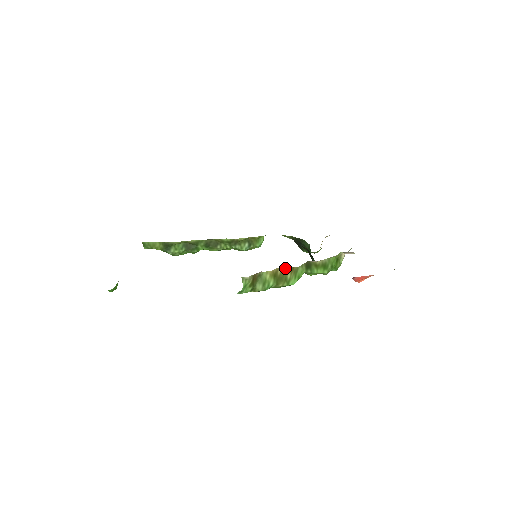
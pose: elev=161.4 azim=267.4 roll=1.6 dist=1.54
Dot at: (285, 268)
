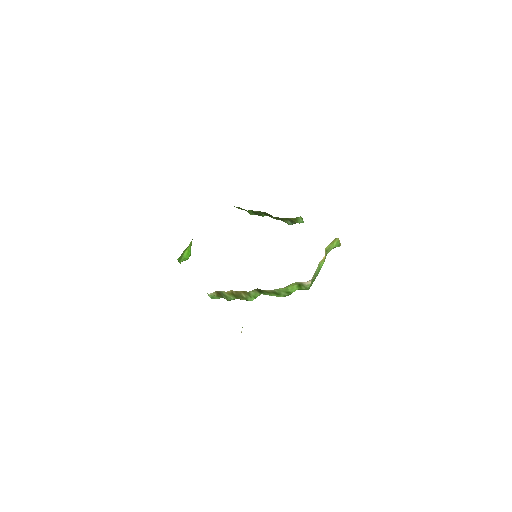
Dot at: (238, 291)
